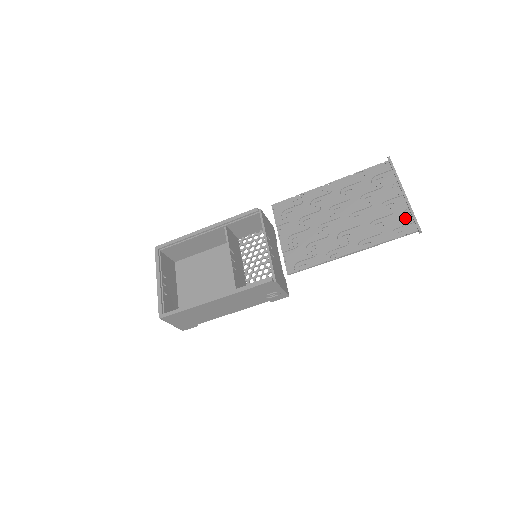
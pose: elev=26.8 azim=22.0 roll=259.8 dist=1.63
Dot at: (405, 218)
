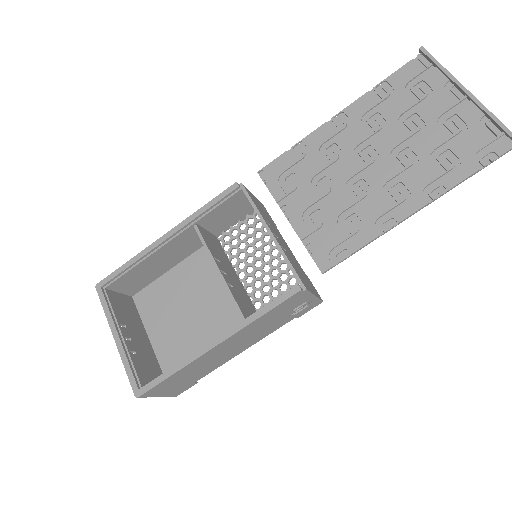
Dot at: (485, 132)
